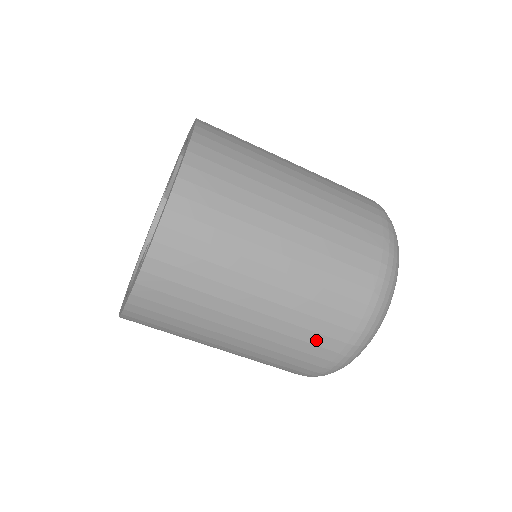
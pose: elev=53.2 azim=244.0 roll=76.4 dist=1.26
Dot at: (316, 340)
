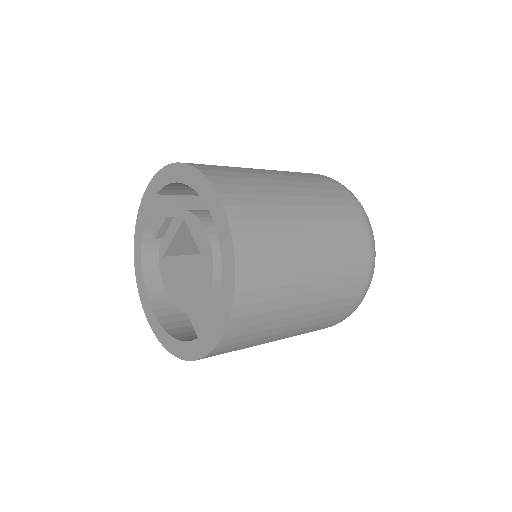
Dot at: (343, 303)
